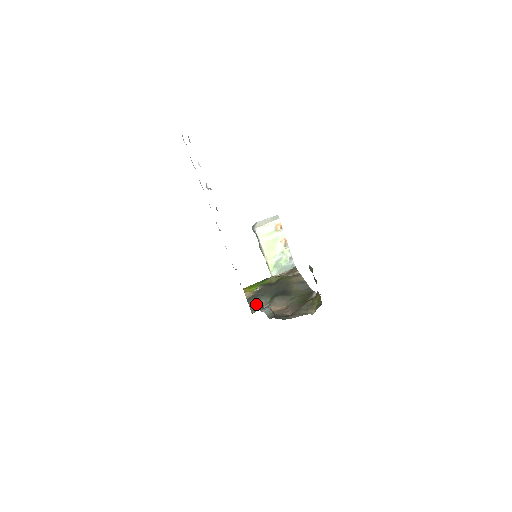
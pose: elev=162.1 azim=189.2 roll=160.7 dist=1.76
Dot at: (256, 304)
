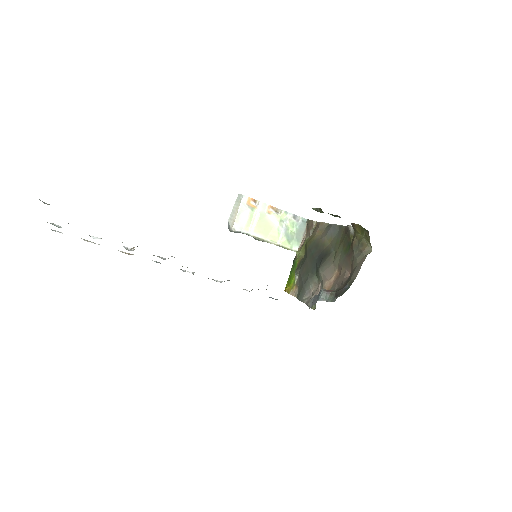
Dot at: (309, 295)
